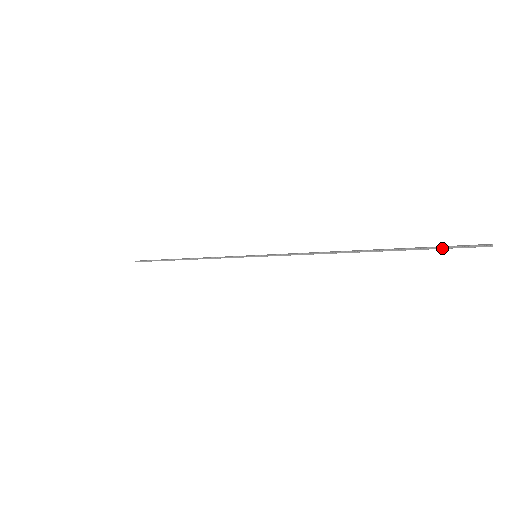
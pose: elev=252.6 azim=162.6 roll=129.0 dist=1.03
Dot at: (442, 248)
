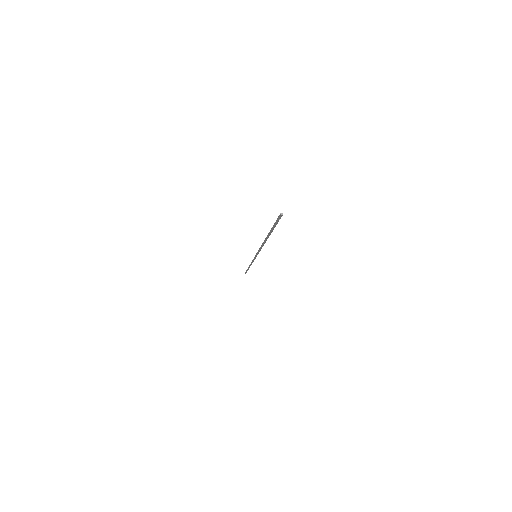
Dot at: (275, 224)
